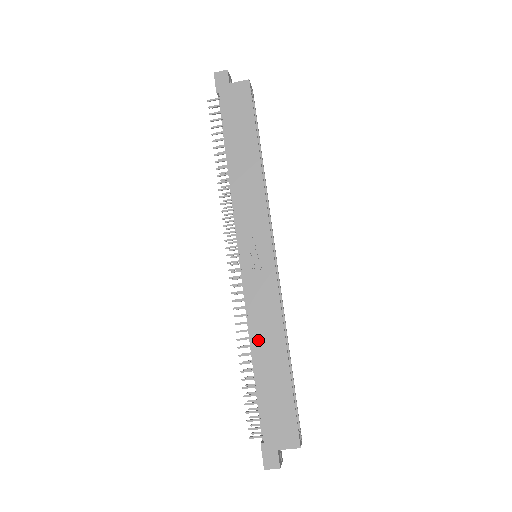
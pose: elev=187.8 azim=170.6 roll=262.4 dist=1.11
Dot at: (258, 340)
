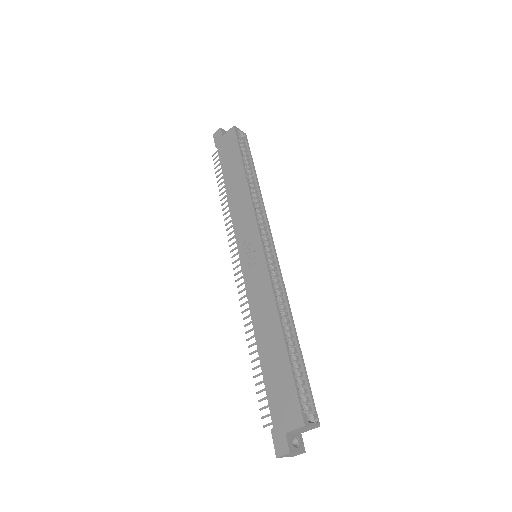
Dot at: (259, 326)
